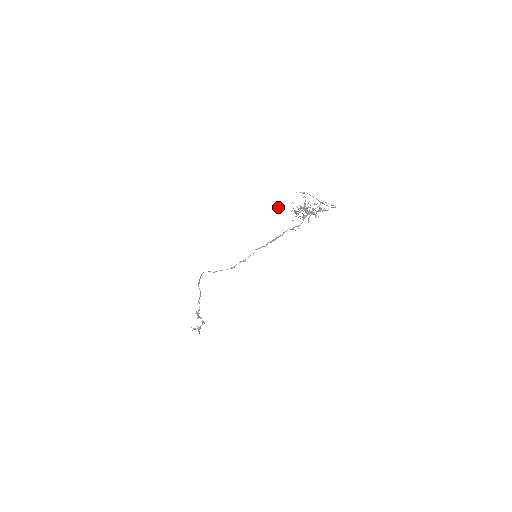
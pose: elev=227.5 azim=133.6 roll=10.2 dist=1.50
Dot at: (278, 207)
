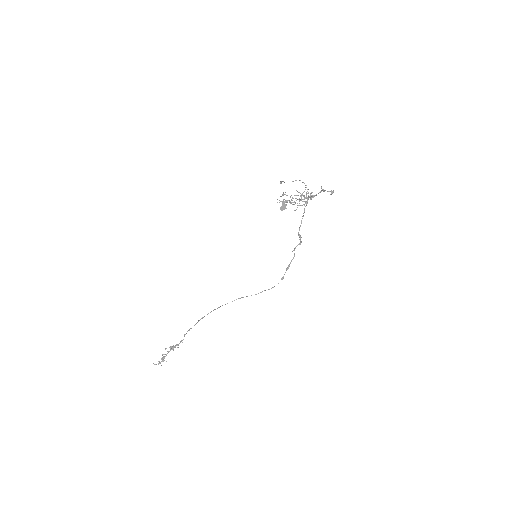
Dot at: (285, 207)
